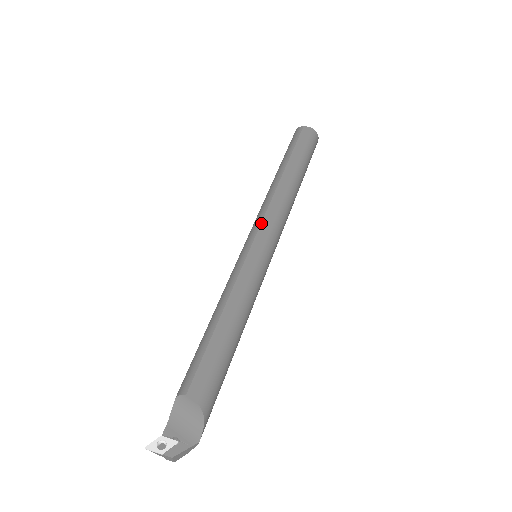
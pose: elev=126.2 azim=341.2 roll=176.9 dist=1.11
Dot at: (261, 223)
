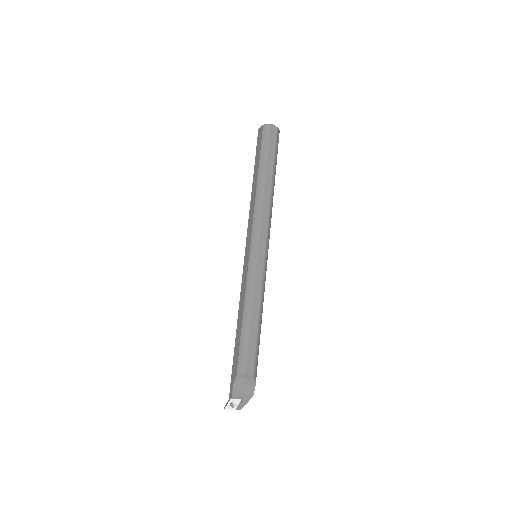
Dot at: (260, 231)
